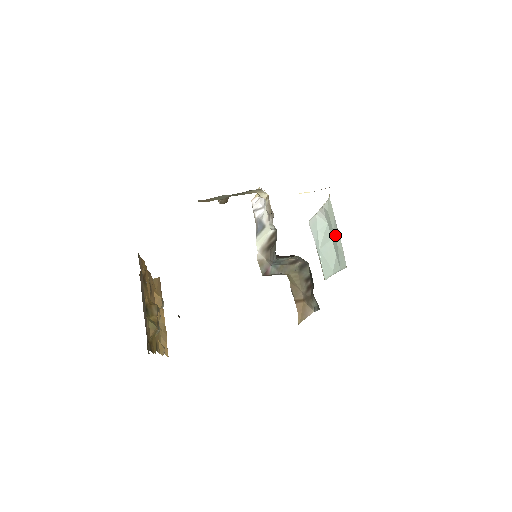
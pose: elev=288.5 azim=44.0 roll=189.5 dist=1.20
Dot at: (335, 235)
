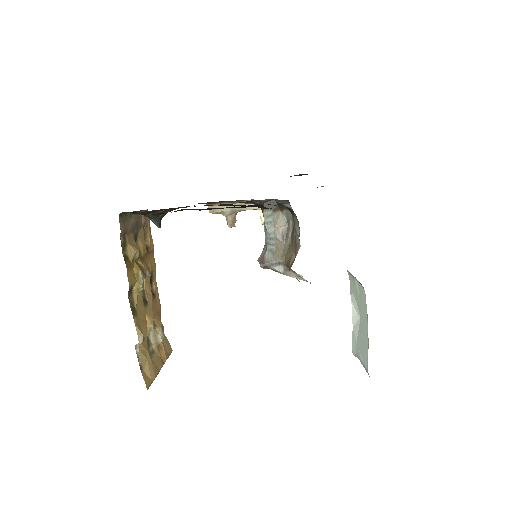
Dot at: (356, 291)
